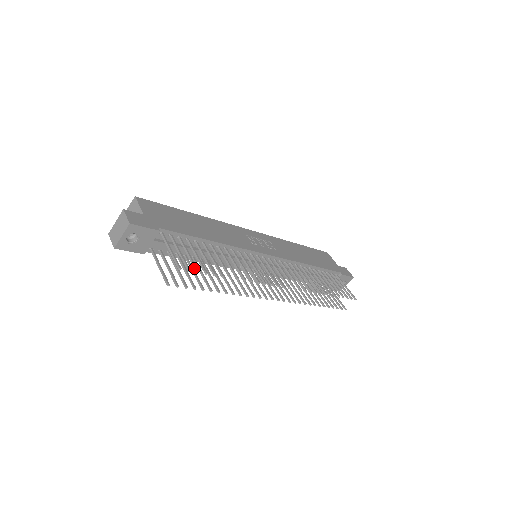
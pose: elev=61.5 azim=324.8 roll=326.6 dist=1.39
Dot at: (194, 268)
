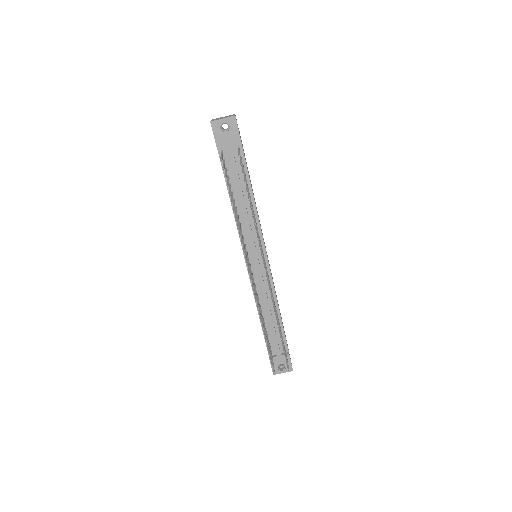
Dot at: (242, 171)
